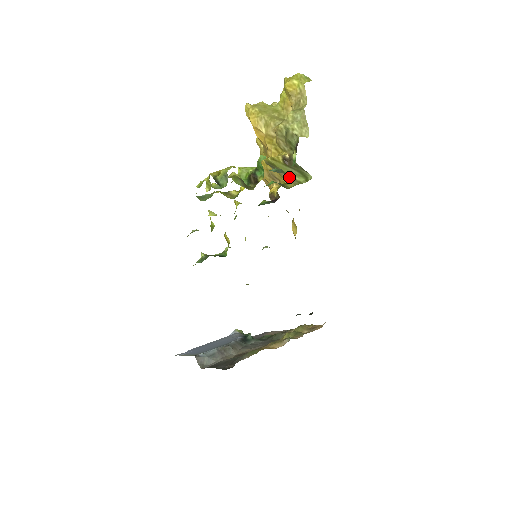
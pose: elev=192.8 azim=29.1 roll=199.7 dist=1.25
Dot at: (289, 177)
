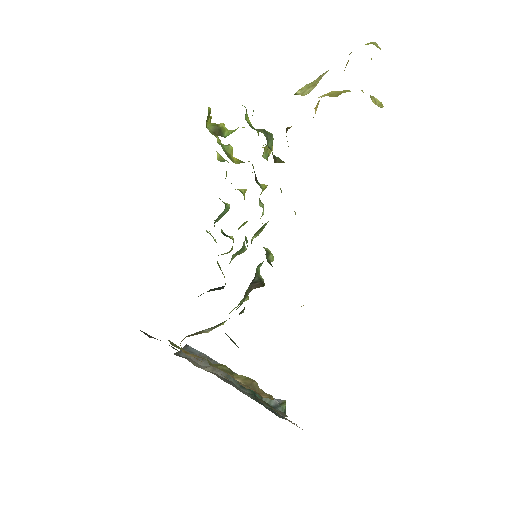
Dot at: occluded
